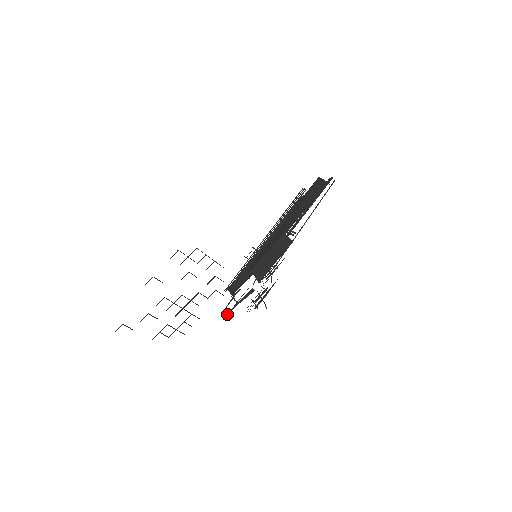
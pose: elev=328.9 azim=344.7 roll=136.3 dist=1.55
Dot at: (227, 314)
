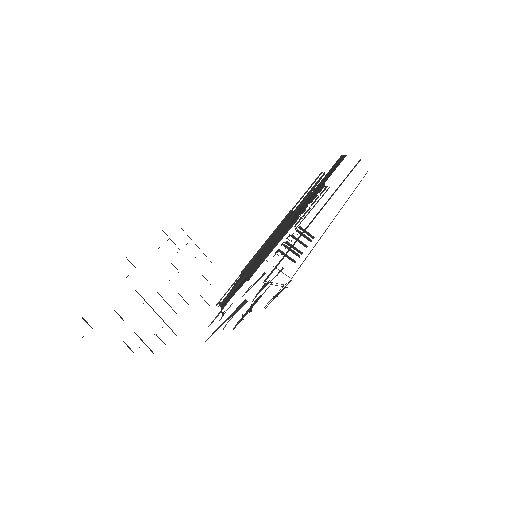
Dot at: (211, 335)
